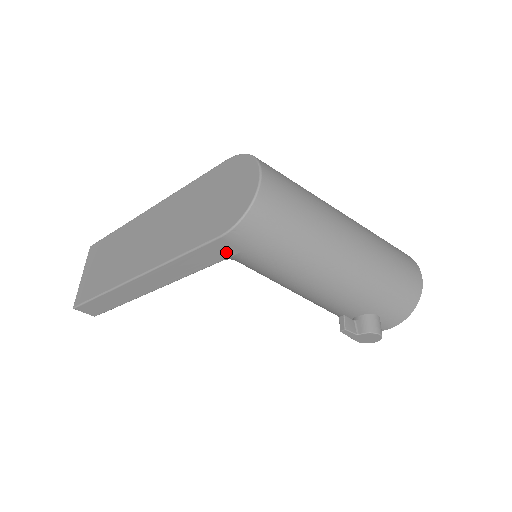
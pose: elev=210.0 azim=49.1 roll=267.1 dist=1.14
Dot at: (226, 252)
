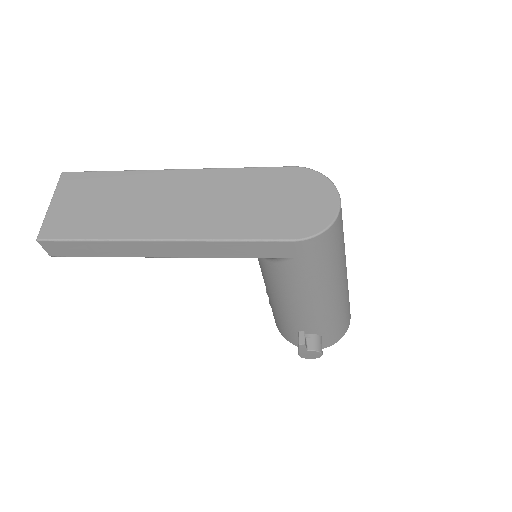
Dot at: (281, 253)
